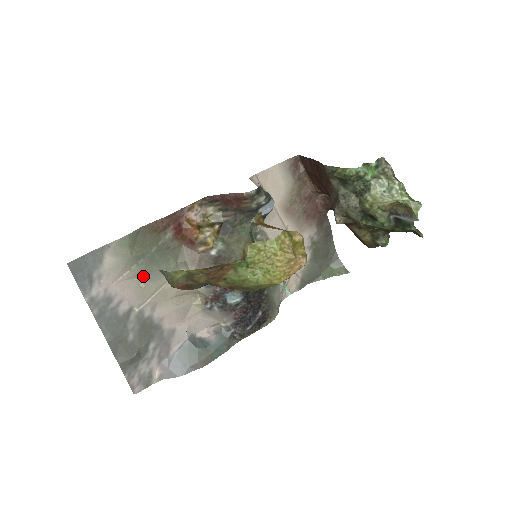
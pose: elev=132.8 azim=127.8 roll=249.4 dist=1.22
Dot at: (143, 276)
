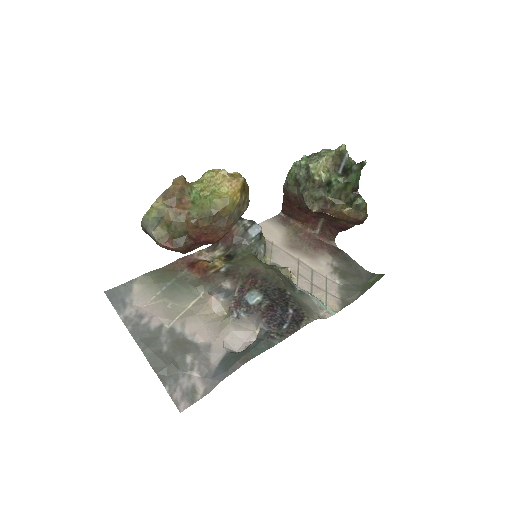
Dot at: (168, 300)
